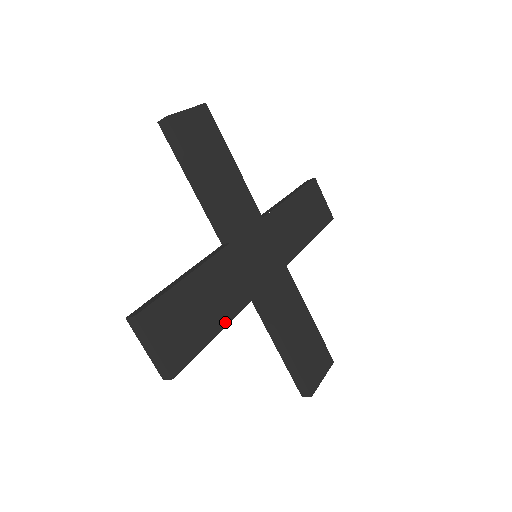
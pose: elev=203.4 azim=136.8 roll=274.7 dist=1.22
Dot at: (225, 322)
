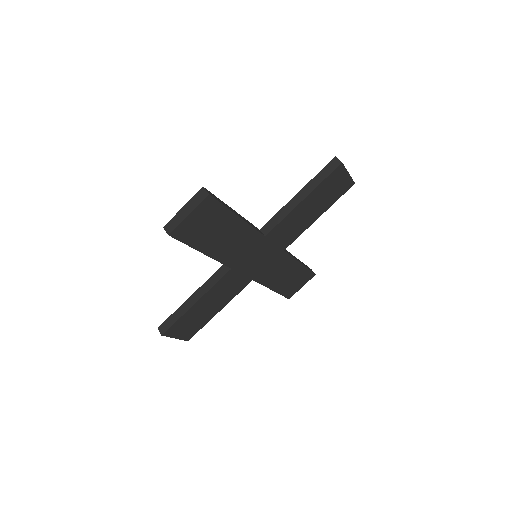
Dot at: (224, 306)
